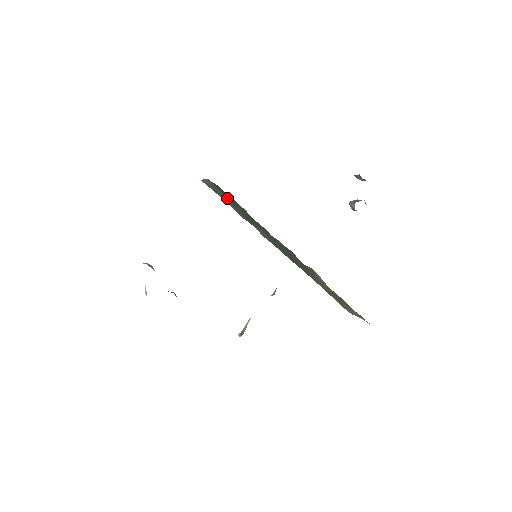
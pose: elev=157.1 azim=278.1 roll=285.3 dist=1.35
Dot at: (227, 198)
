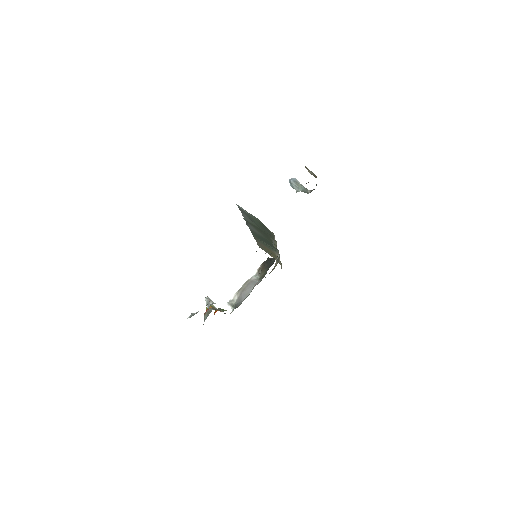
Dot at: (258, 225)
